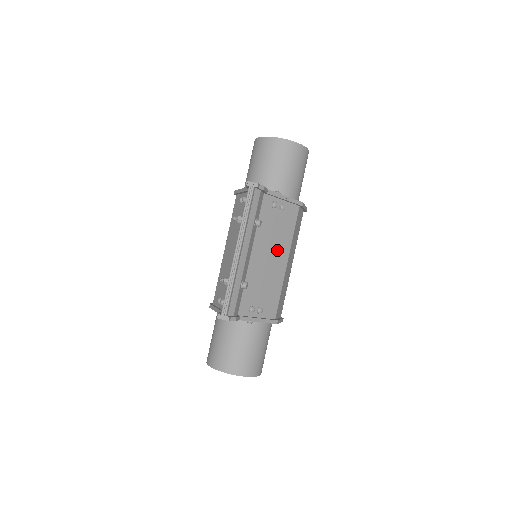
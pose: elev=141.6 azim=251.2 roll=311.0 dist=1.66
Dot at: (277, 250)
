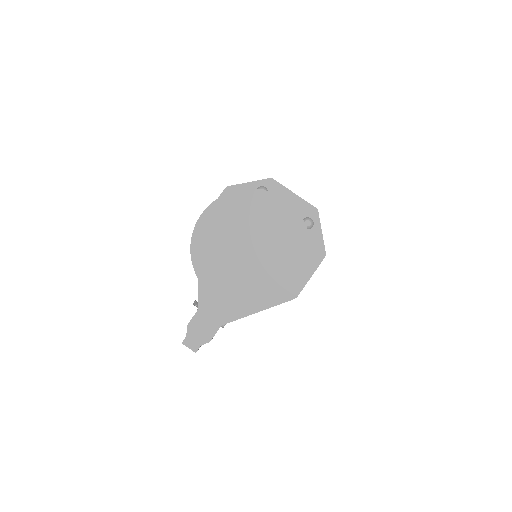
Dot at: occluded
